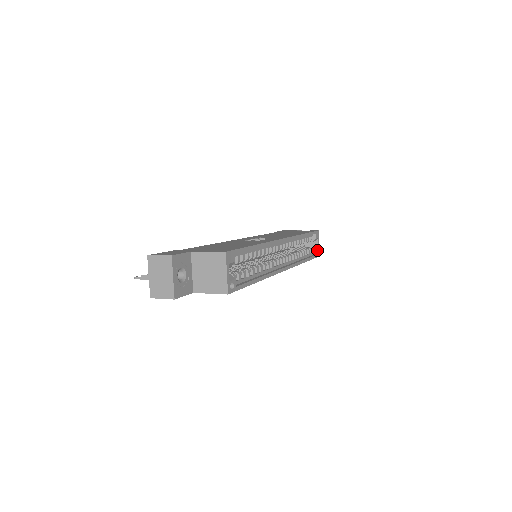
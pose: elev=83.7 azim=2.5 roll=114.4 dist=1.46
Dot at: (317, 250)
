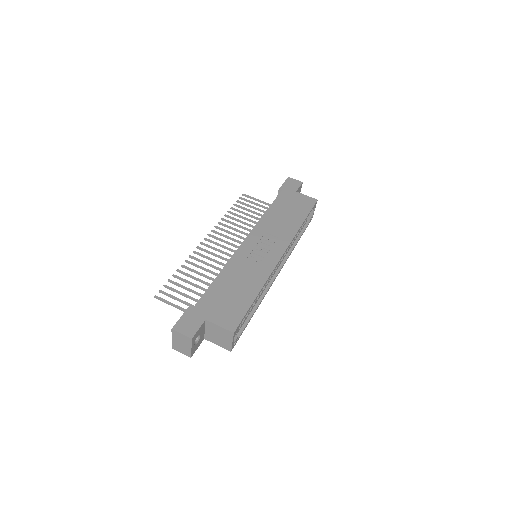
Dot at: (312, 216)
